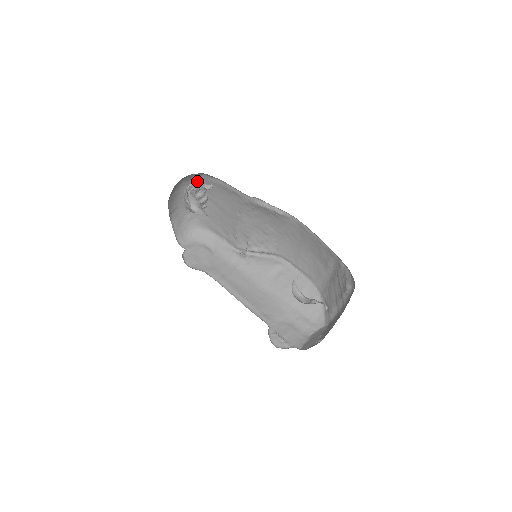
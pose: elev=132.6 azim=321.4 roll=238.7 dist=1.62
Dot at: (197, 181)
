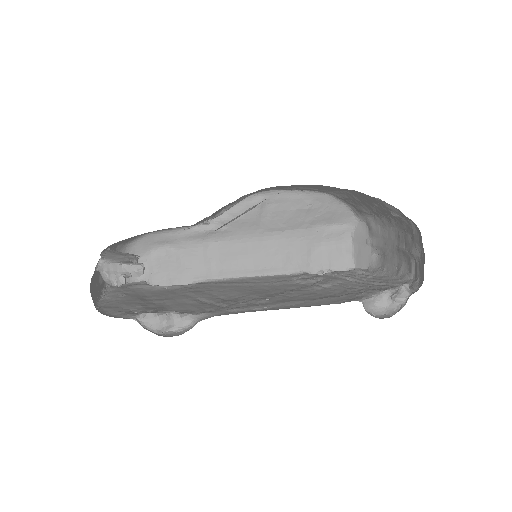
Dot at: occluded
